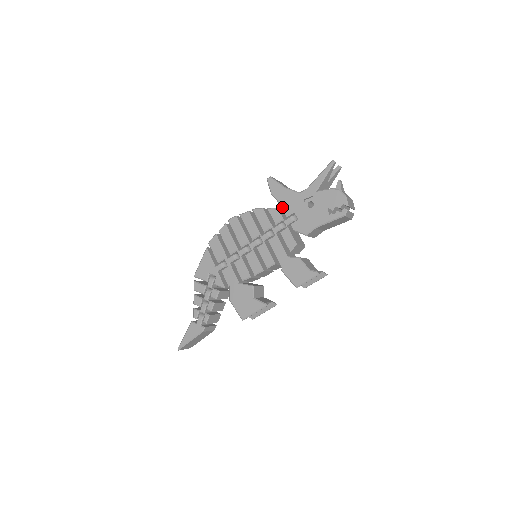
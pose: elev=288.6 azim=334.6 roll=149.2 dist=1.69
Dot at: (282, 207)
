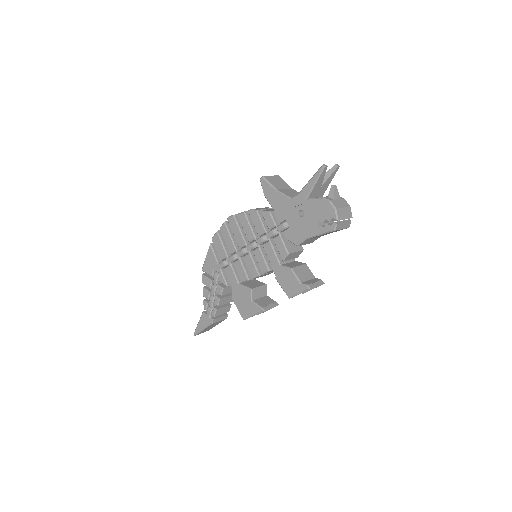
Dot at: (274, 212)
